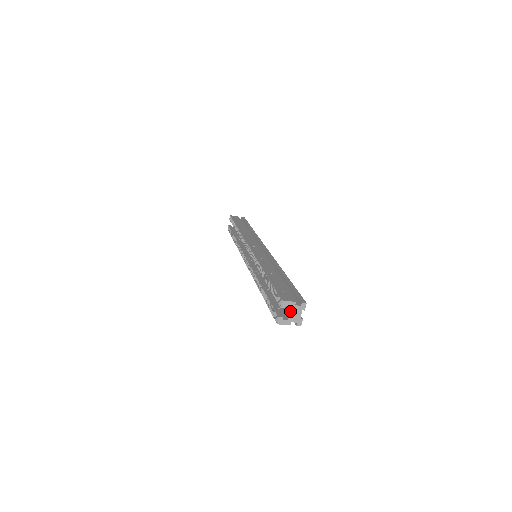
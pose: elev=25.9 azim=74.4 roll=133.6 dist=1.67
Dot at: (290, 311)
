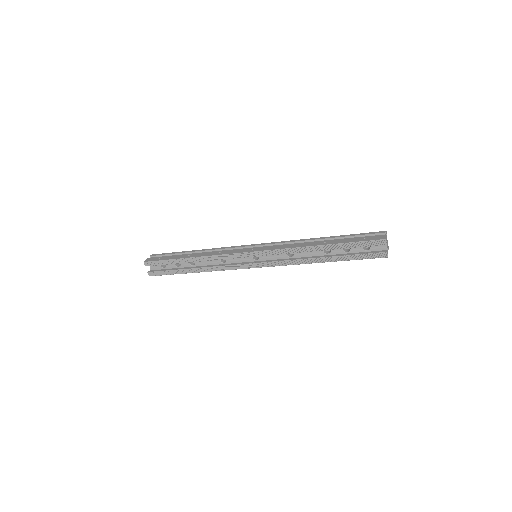
Dot at: (386, 243)
